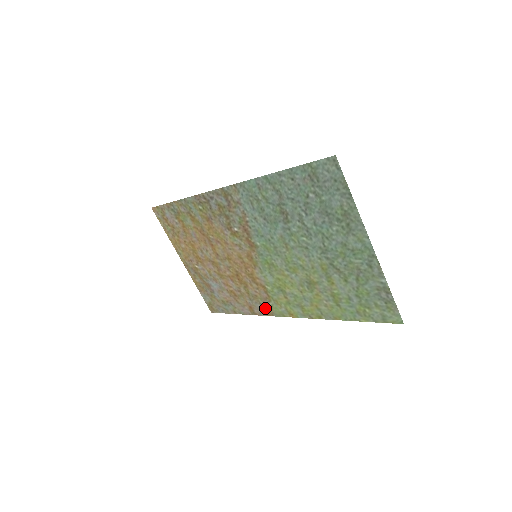
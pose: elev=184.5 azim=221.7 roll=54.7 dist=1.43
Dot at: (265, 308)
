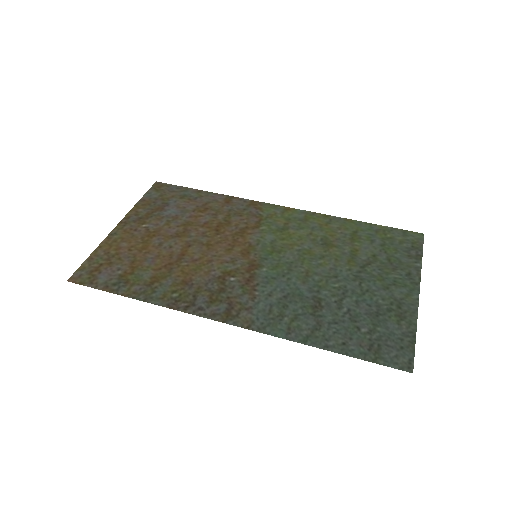
Dot at: (251, 207)
